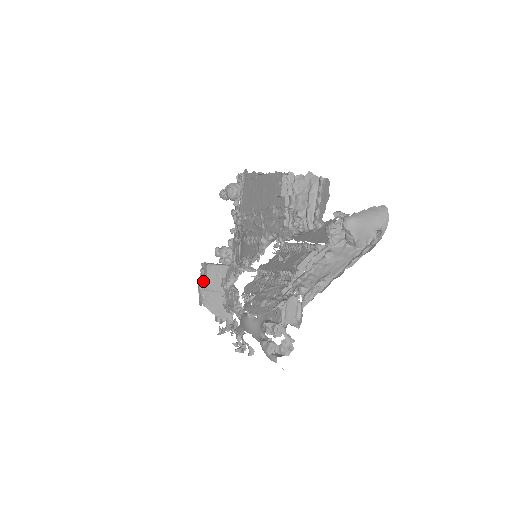
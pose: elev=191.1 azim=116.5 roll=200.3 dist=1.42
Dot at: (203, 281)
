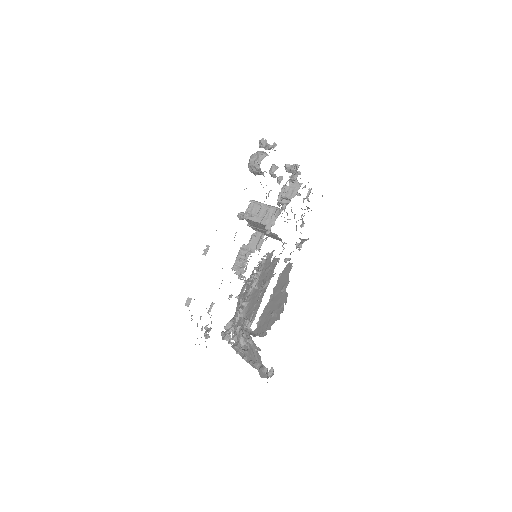
Dot at: occluded
